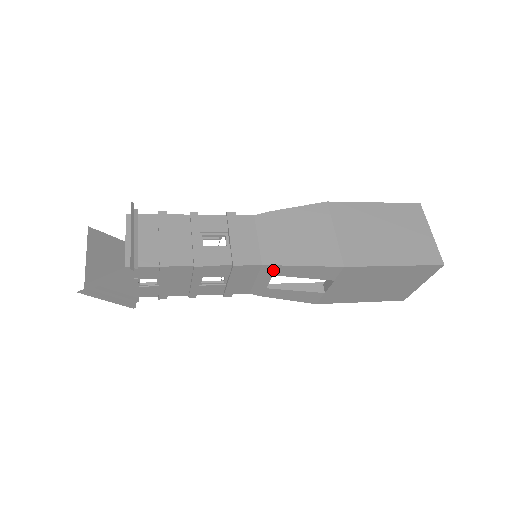
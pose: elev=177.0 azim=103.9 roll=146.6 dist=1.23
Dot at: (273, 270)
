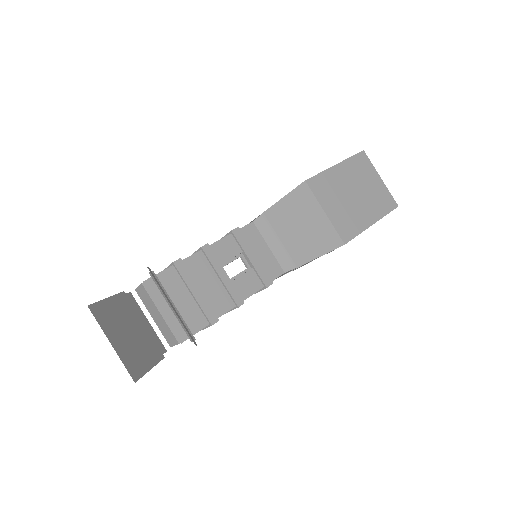
Dot at: occluded
